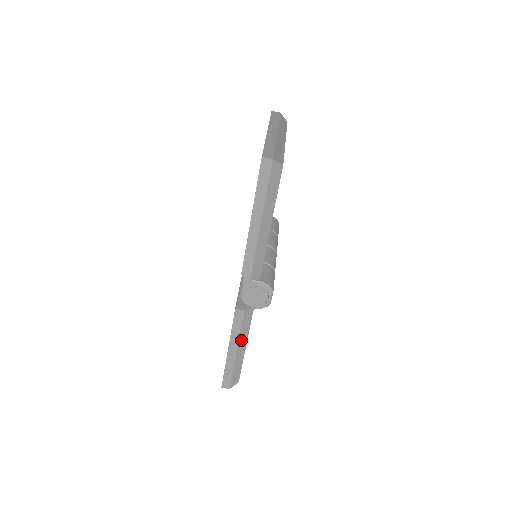
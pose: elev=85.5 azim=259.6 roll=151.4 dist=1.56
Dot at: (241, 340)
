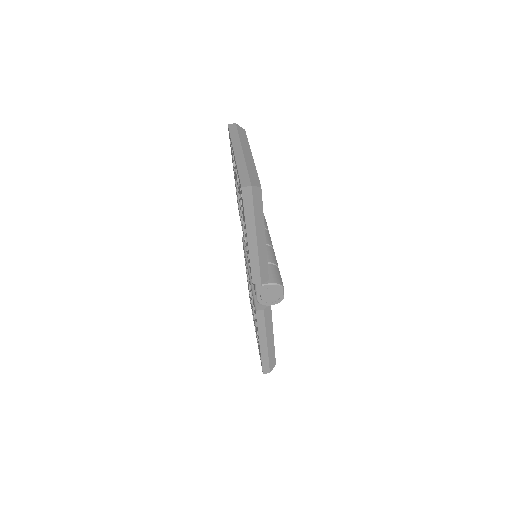
Dot at: (268, 333)
